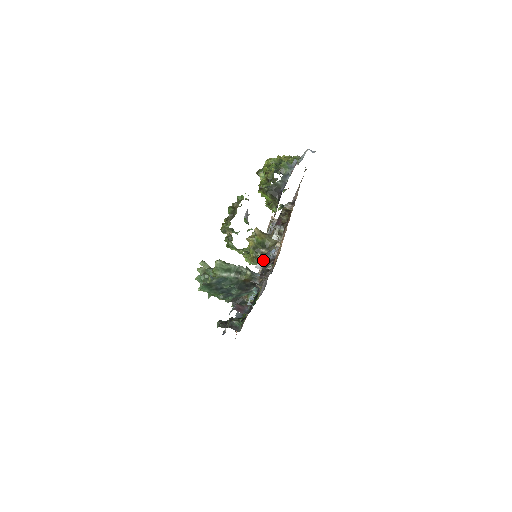
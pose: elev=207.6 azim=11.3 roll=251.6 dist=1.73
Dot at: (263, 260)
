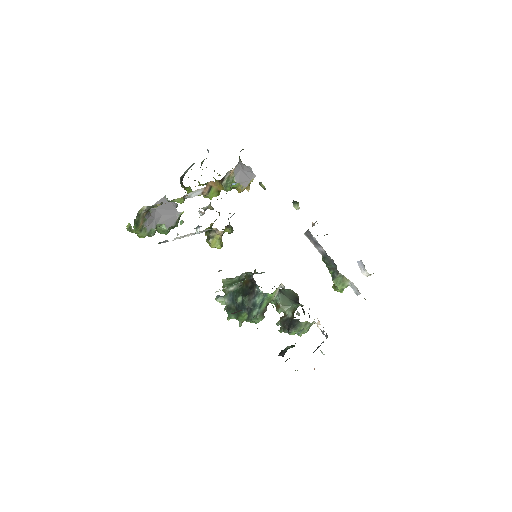
Dot at: (343, 276)
